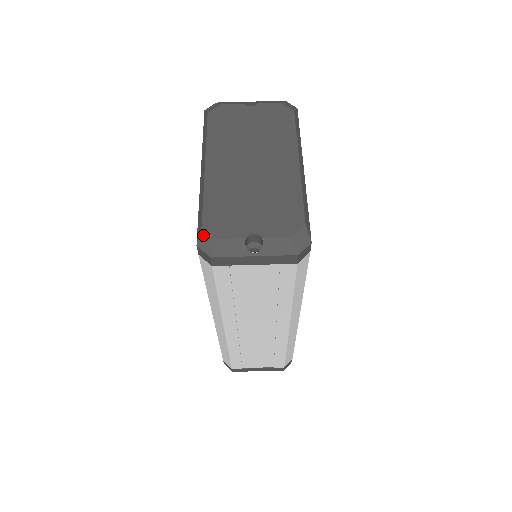
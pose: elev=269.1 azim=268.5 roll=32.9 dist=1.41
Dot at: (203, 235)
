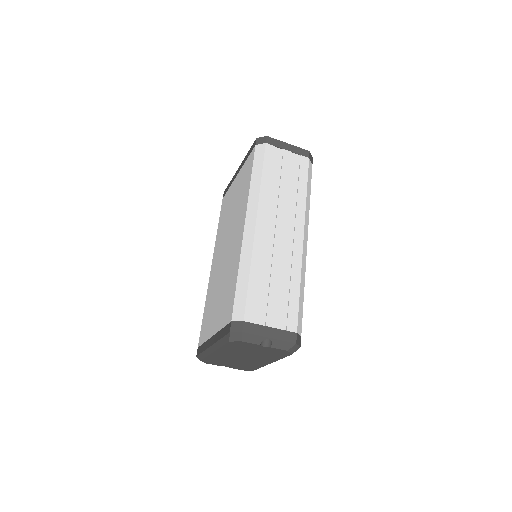
Dot at: (200, 360)
